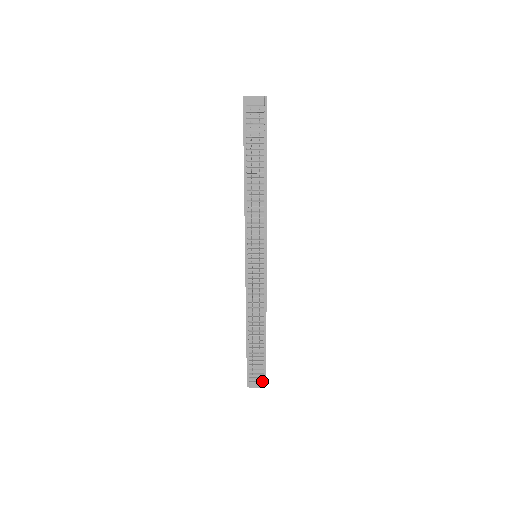
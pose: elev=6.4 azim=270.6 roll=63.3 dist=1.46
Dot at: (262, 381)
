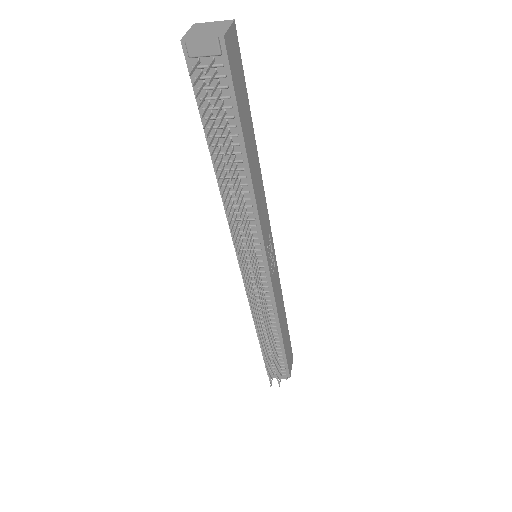
Dot at: (284, 374)
